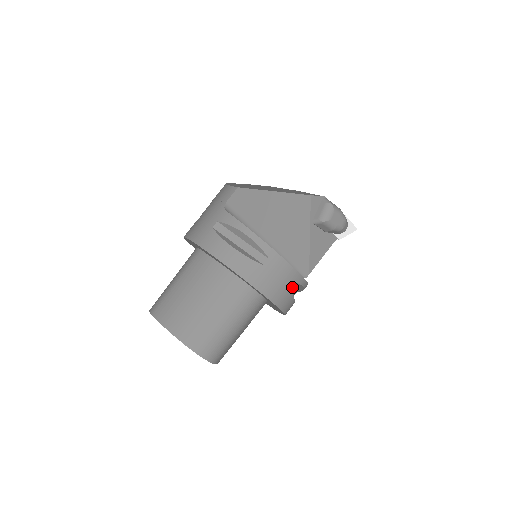
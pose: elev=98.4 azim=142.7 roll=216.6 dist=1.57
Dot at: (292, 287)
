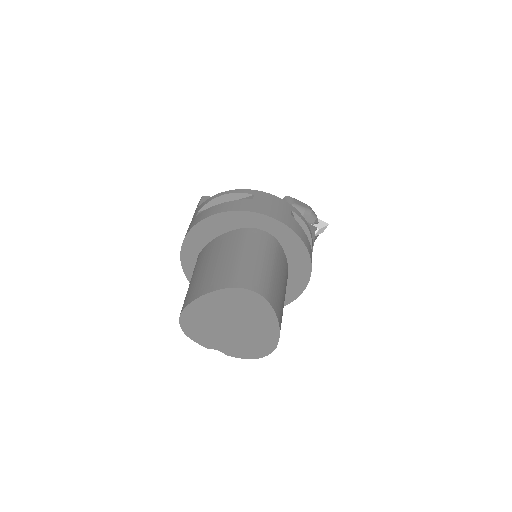
Dot at: occluded
